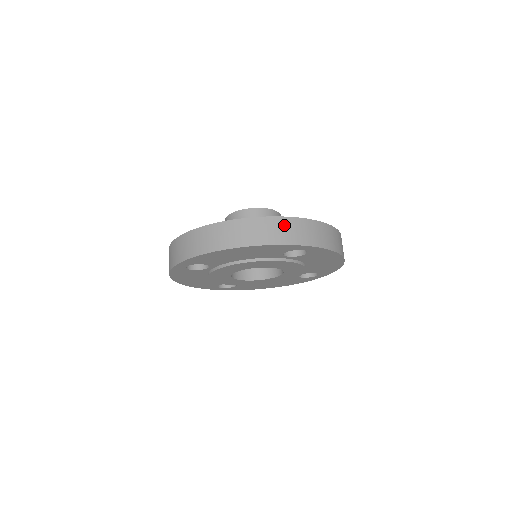
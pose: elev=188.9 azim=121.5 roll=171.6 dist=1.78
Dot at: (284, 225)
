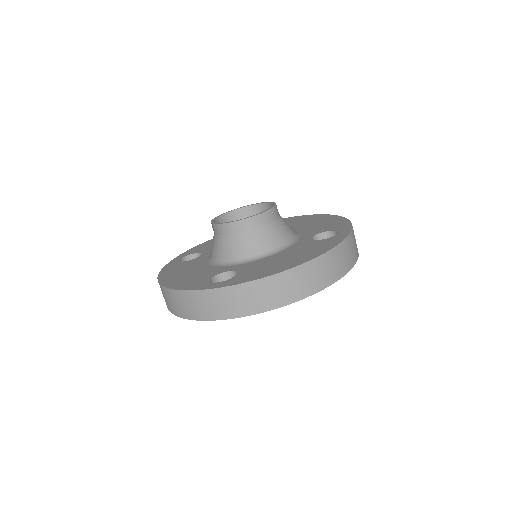
Dot at: (189, 300)
